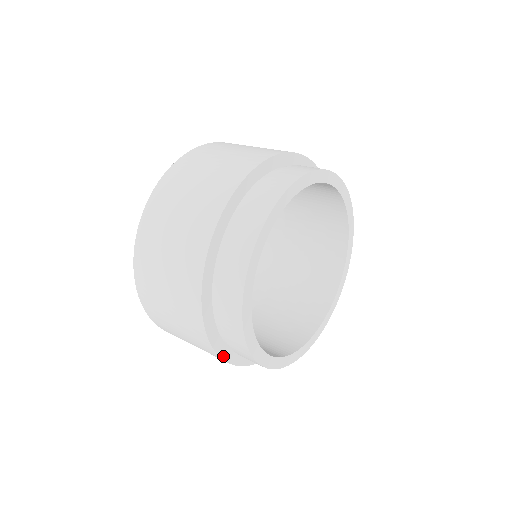
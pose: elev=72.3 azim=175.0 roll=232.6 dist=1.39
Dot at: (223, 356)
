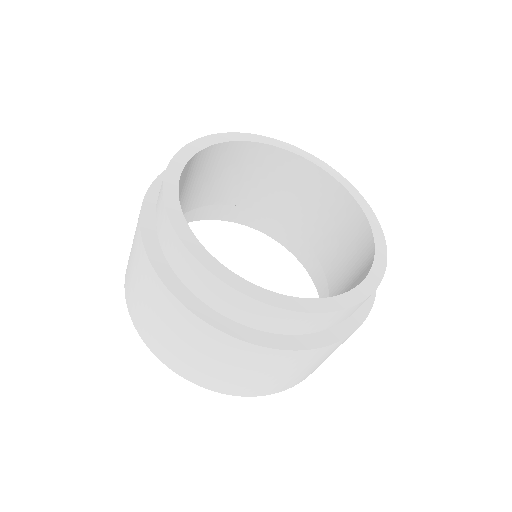
Dot at: (205, 318)
